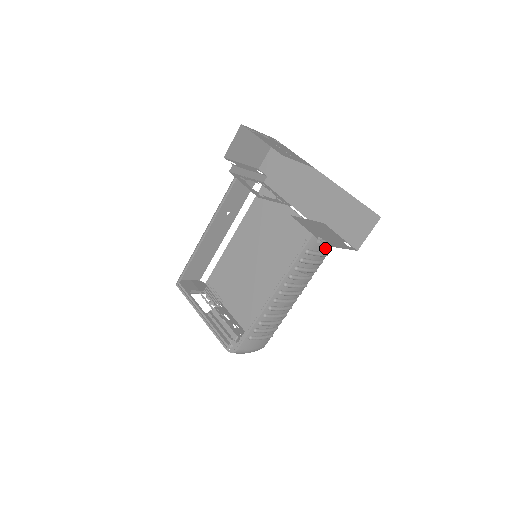
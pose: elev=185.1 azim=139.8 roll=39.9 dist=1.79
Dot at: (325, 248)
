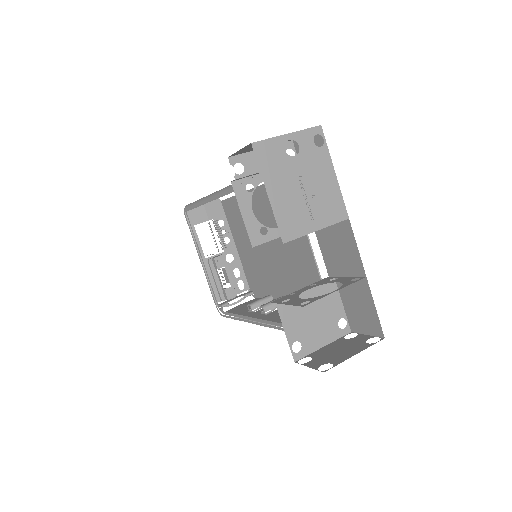
Dot at: occluded
